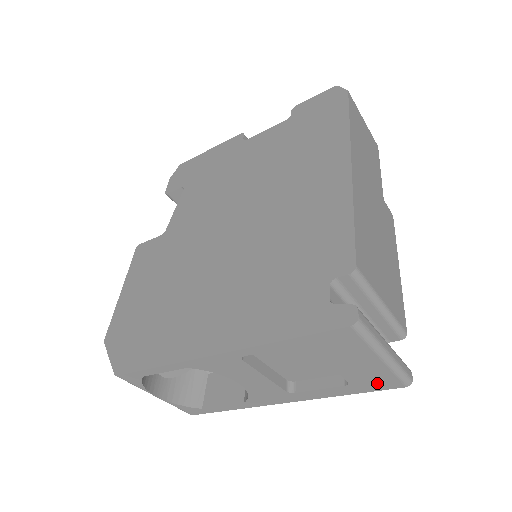
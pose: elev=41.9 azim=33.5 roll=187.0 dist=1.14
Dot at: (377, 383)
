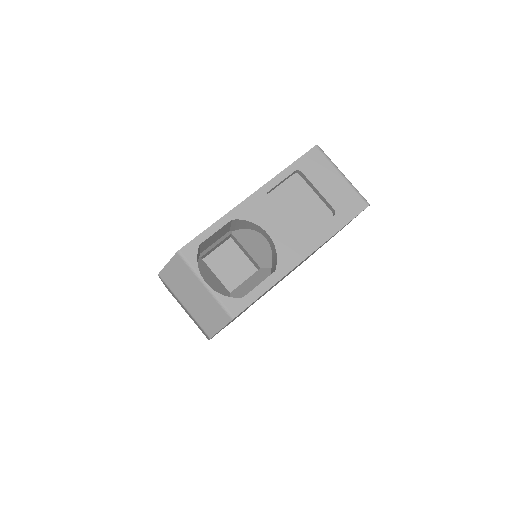
Dot at: (351, 206)
